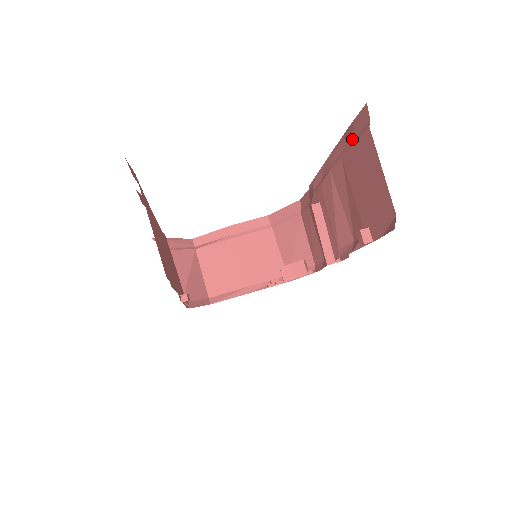
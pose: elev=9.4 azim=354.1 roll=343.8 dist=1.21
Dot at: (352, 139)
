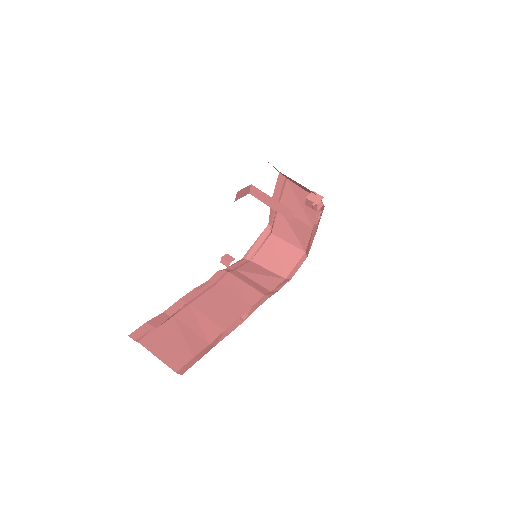
Dot at: occluded
